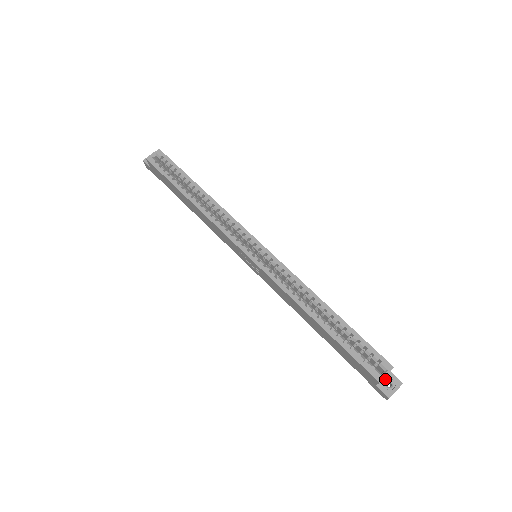
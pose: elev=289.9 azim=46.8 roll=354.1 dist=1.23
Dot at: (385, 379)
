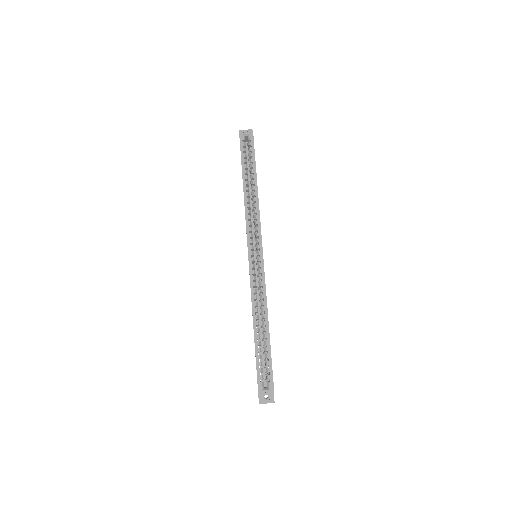
Dot at: (267, 392)
